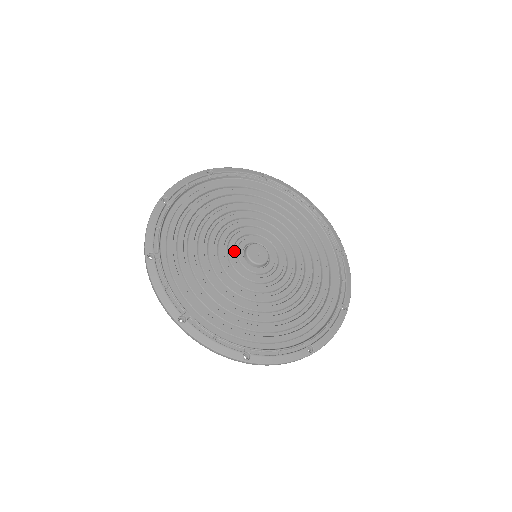
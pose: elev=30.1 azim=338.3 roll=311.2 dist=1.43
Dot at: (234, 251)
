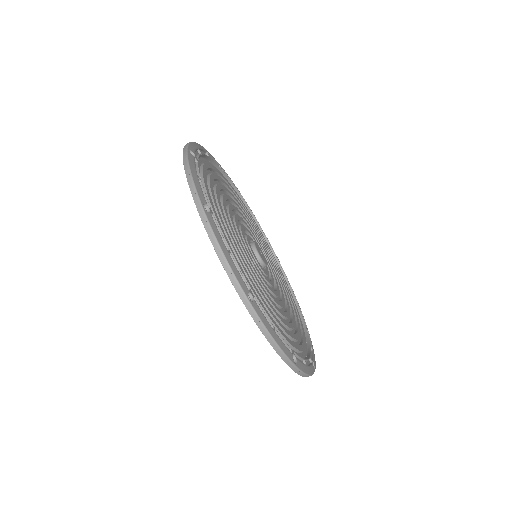
Dot at: occluded
